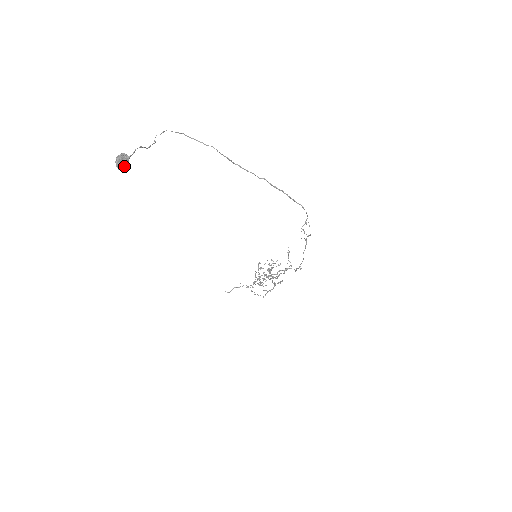
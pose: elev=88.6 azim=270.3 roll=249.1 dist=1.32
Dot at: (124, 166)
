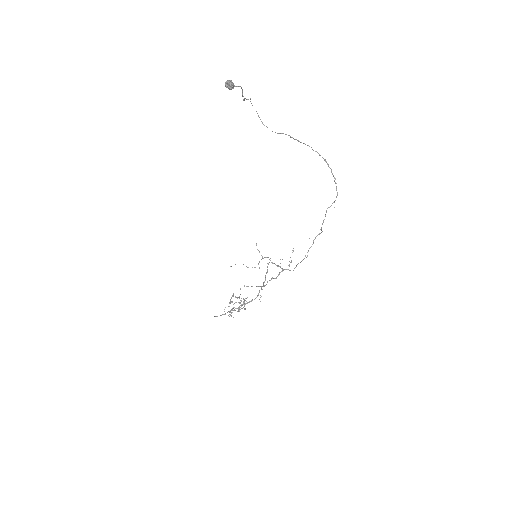
Dot at: (231, 87)
